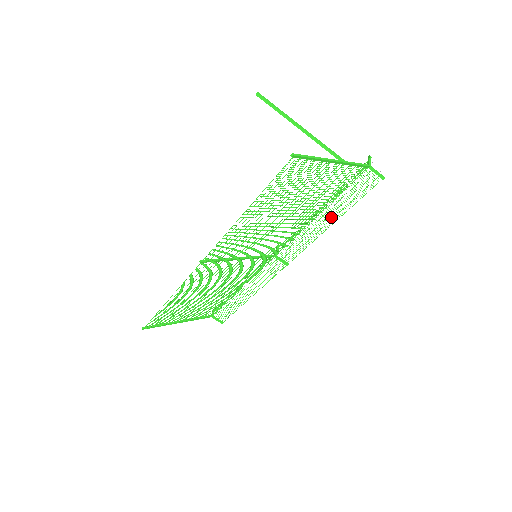
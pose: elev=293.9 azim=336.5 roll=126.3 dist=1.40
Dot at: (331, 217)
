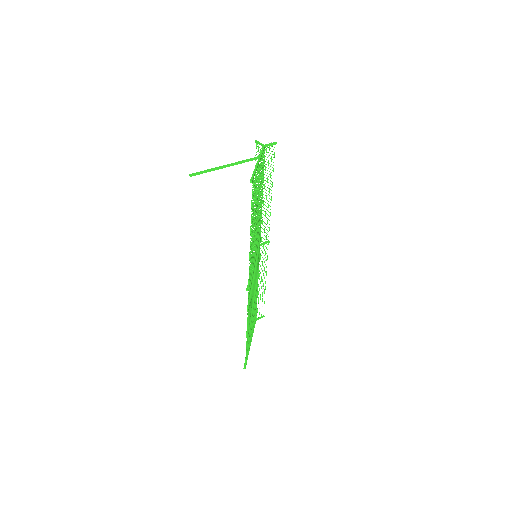
Dot at: (268, 191)
